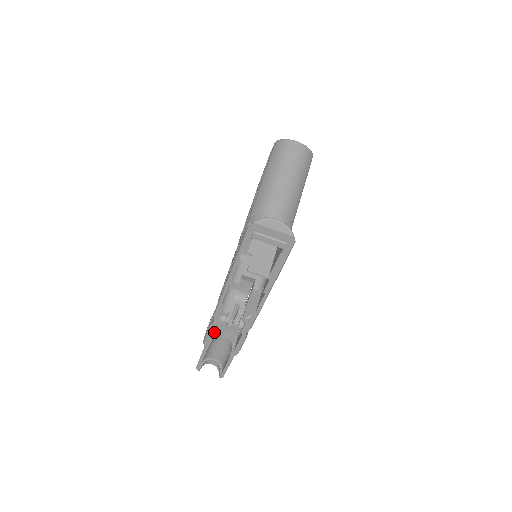
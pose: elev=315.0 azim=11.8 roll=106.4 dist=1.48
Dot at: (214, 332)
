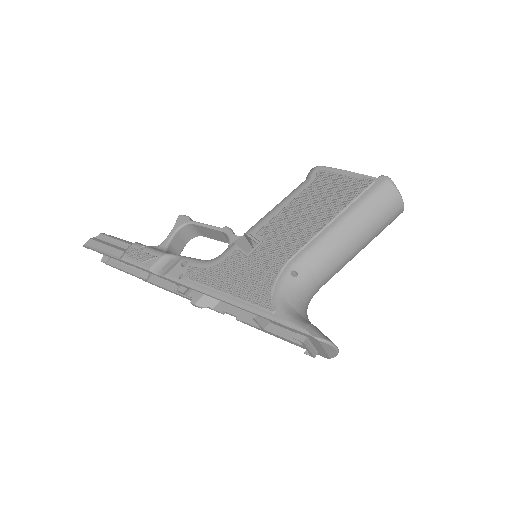
Dot at: occluded
